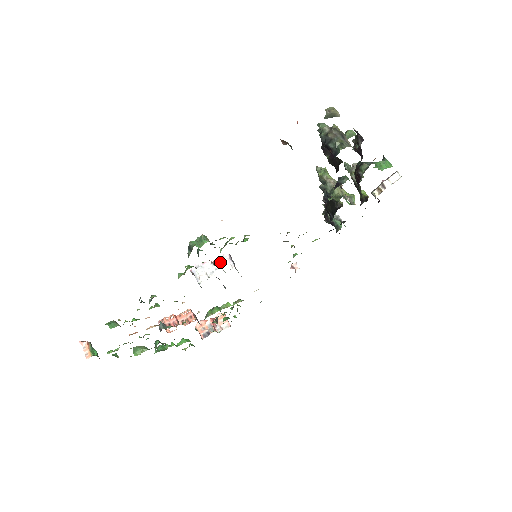
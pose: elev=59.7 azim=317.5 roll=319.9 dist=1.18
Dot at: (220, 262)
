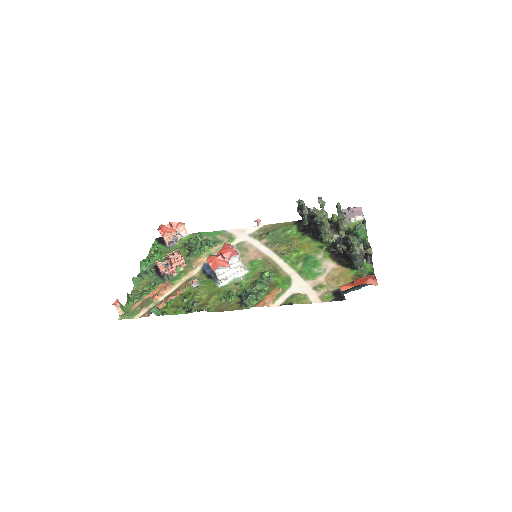
Dot at: (232, 260)
